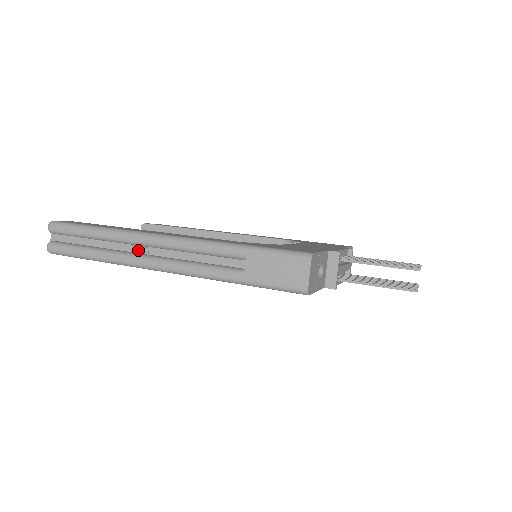
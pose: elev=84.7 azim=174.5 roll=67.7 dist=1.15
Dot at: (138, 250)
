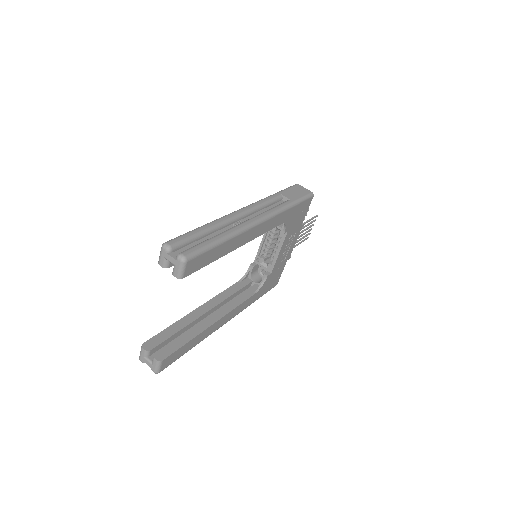
Dot at: occluded
